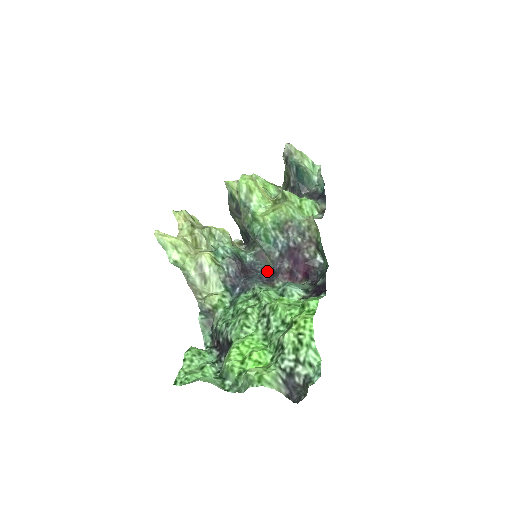
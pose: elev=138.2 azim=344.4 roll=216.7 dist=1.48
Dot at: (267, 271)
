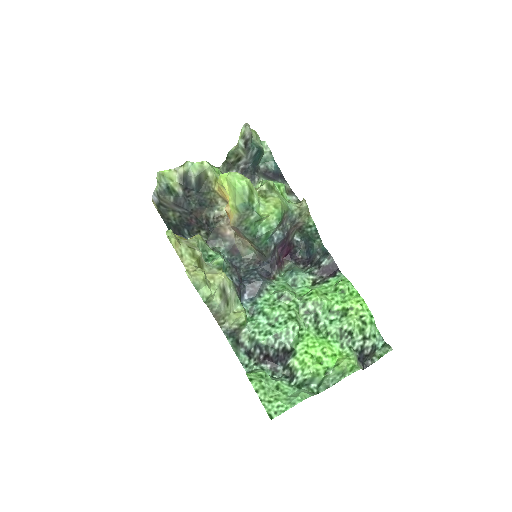
Dot at: (251, 265)
